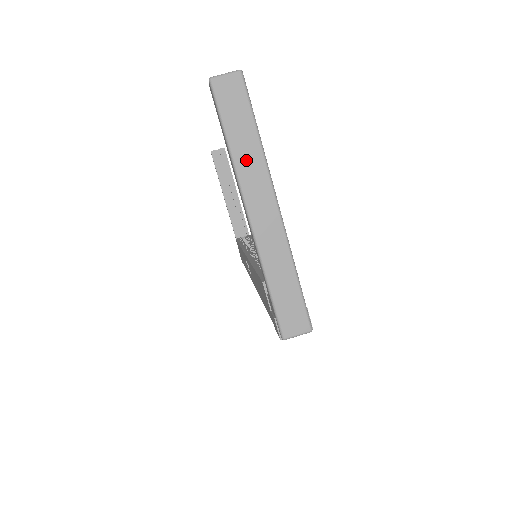
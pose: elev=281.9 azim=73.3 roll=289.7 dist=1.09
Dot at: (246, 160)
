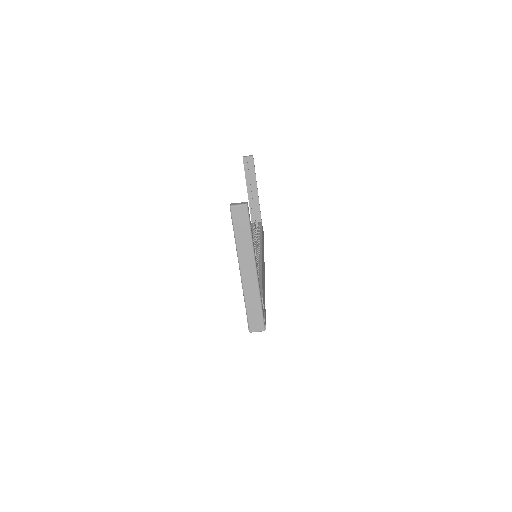
Dot at: (243, 247)
